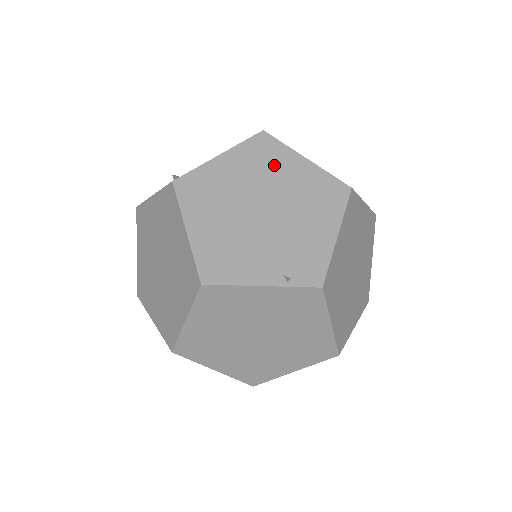
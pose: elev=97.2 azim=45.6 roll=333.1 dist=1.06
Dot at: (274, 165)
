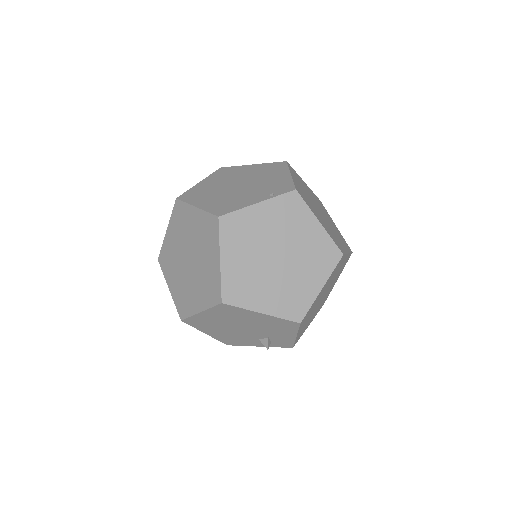
Dot at: (235, 173)
